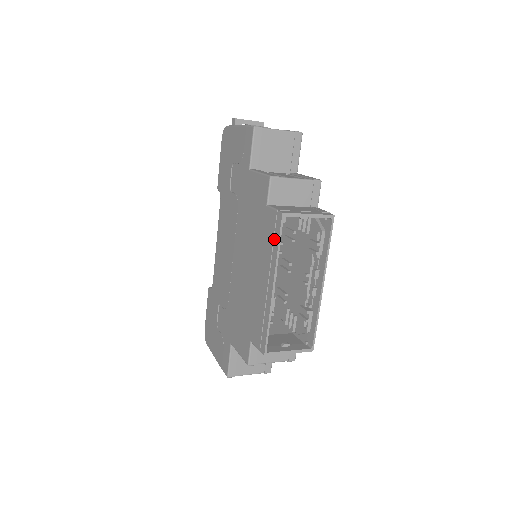
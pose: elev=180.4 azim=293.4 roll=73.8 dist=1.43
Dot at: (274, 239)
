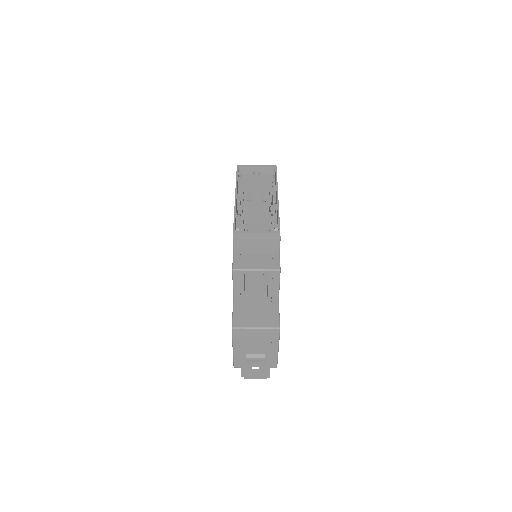
Dot at: occluded
